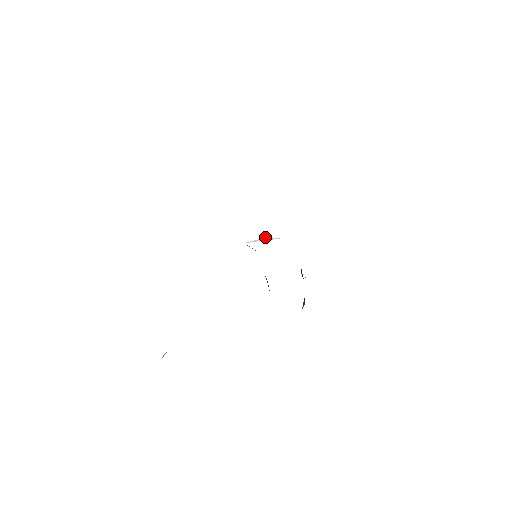
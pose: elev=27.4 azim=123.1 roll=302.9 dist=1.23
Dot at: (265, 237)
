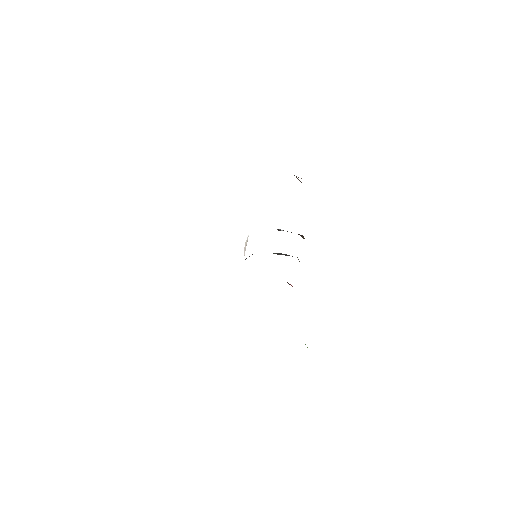
Dot at: occluded
